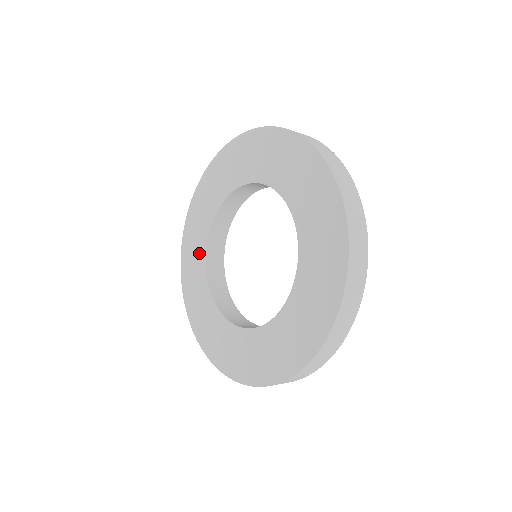
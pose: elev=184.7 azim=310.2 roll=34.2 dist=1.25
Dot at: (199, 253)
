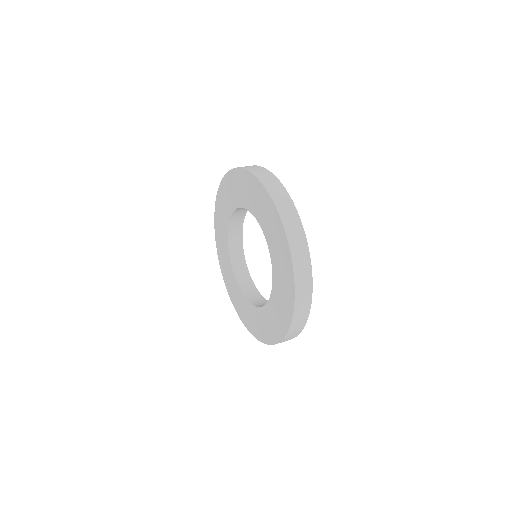
Dot at: (226, 255)
